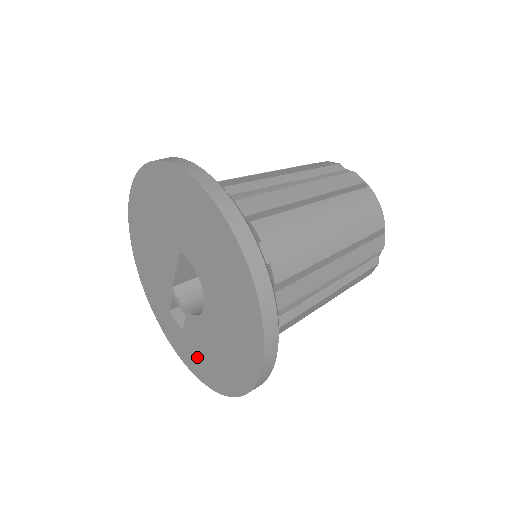
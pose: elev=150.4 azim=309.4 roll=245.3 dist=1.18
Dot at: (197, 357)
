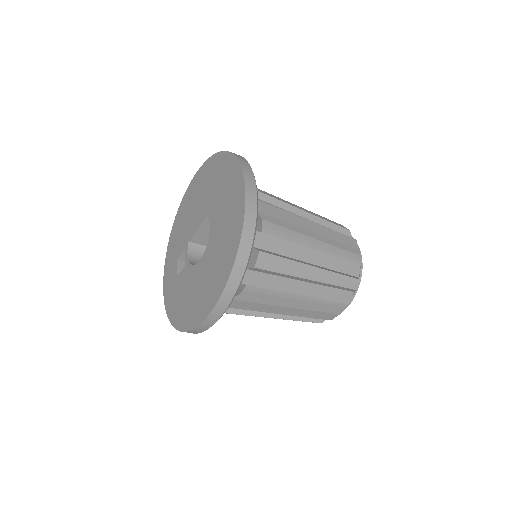
Dot at: (176, 298)
